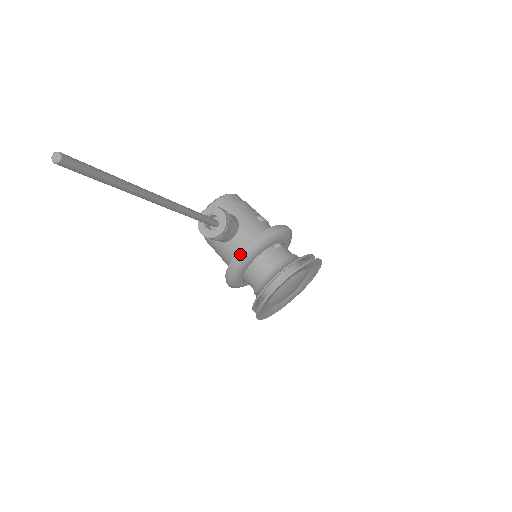
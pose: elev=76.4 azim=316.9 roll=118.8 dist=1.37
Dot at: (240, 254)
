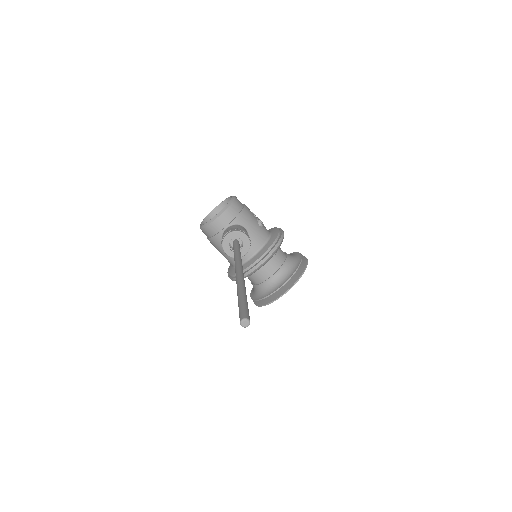
Dot at: (255, 266)
